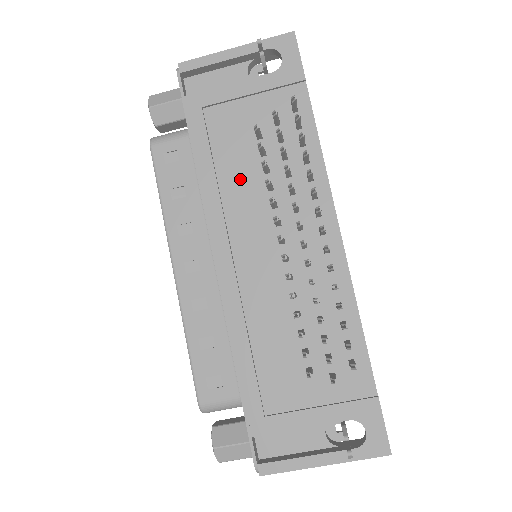
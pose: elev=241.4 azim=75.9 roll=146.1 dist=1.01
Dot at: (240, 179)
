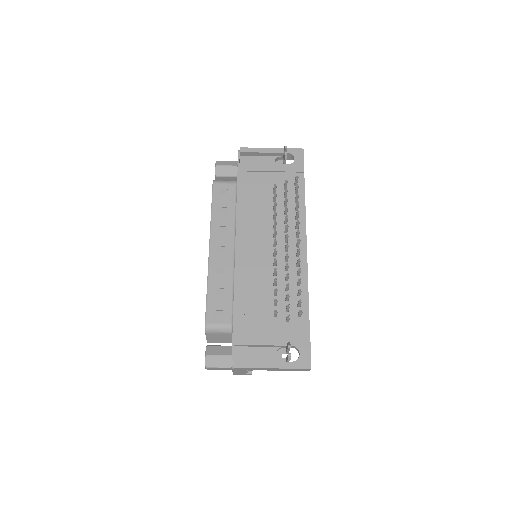
Dot at: (259, 210)
